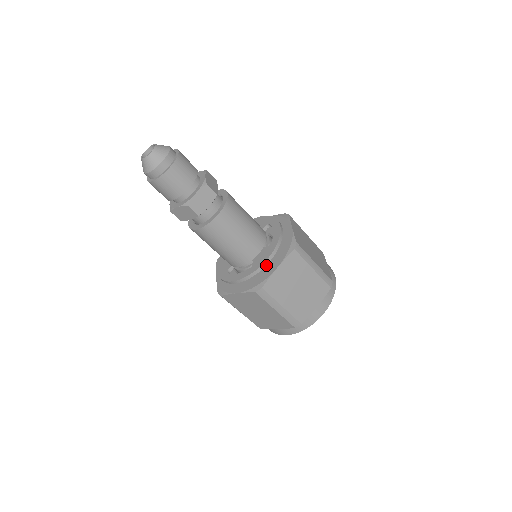
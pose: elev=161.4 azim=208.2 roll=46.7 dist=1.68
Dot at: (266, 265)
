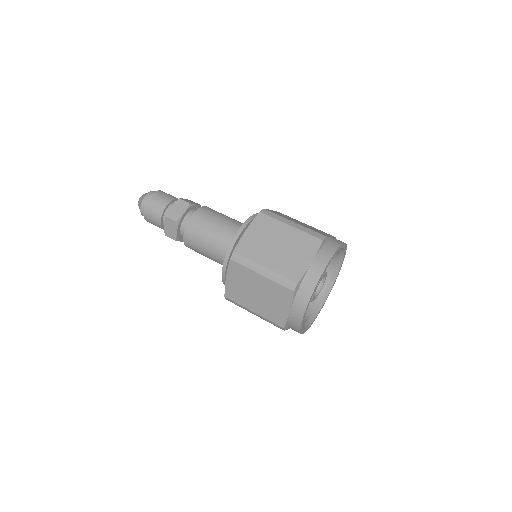
Dot at: occluded
